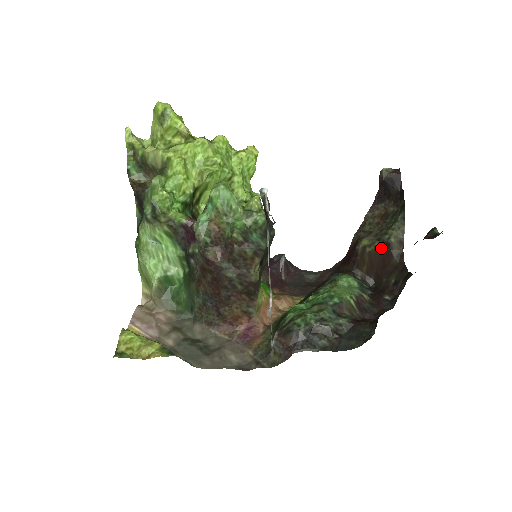
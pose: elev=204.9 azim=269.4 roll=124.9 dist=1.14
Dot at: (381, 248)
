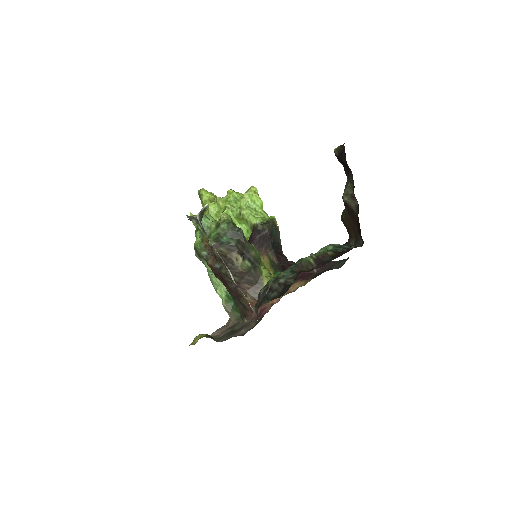
Dot at: (347, 210)
